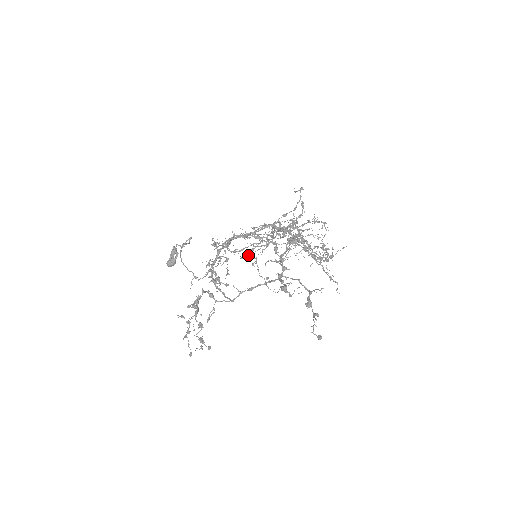
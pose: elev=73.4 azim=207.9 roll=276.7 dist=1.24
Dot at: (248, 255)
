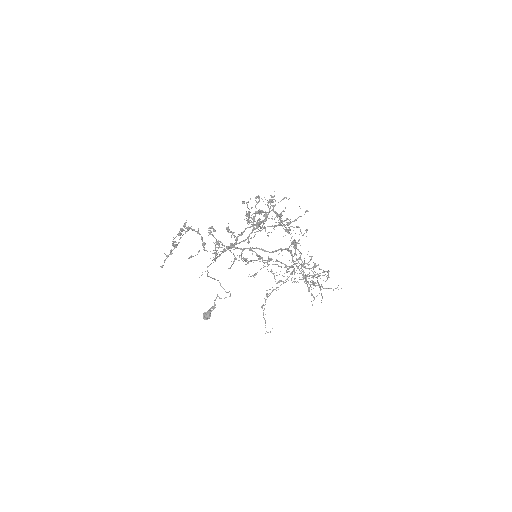
Dot at: (255, 274)
